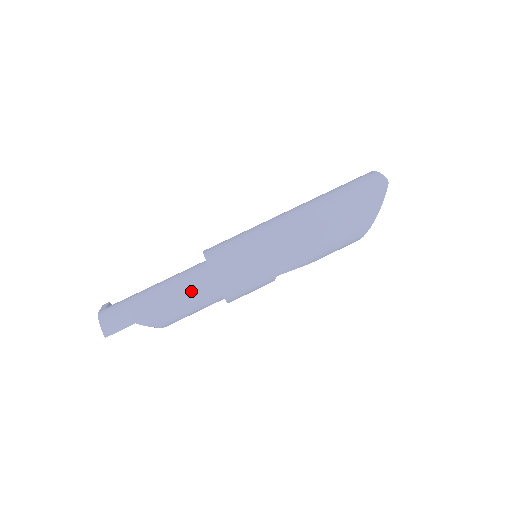
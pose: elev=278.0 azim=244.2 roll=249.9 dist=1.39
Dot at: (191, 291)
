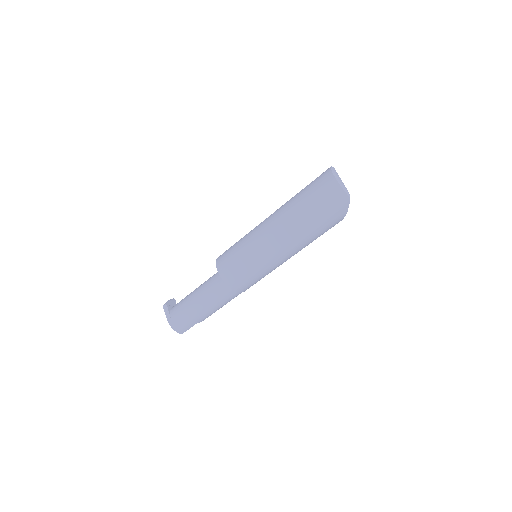
Dot at: (223, 301)
